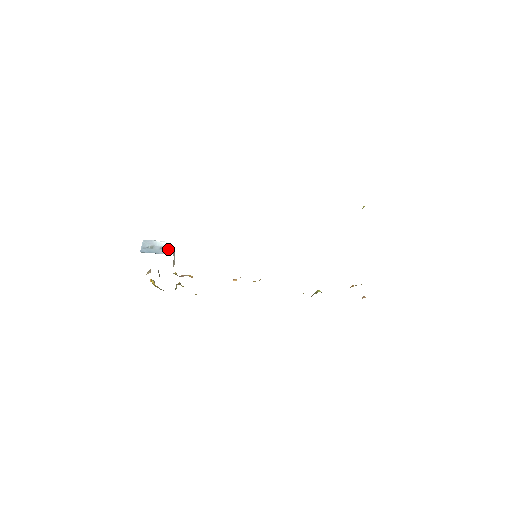
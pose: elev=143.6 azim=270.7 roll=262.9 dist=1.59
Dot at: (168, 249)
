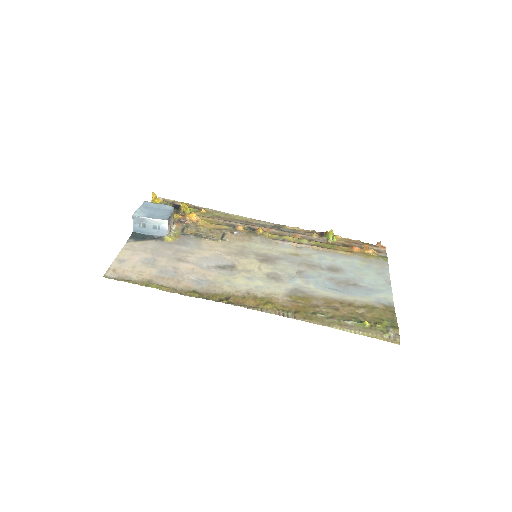
Dot at: (162, 230)
